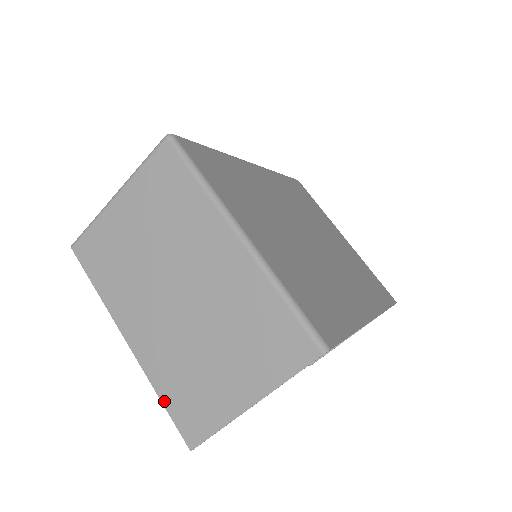
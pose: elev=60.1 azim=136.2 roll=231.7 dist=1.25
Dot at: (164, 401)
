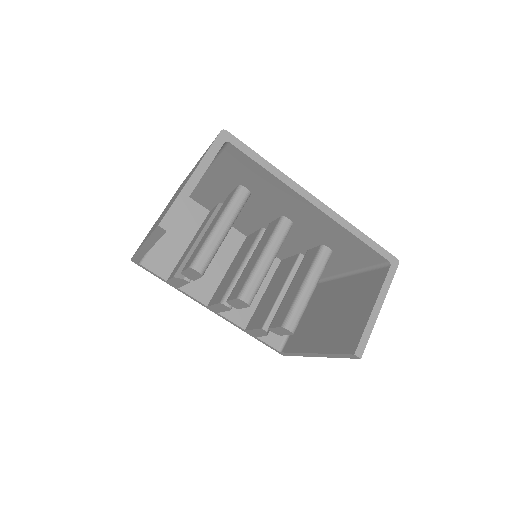
Dot at: occluded
